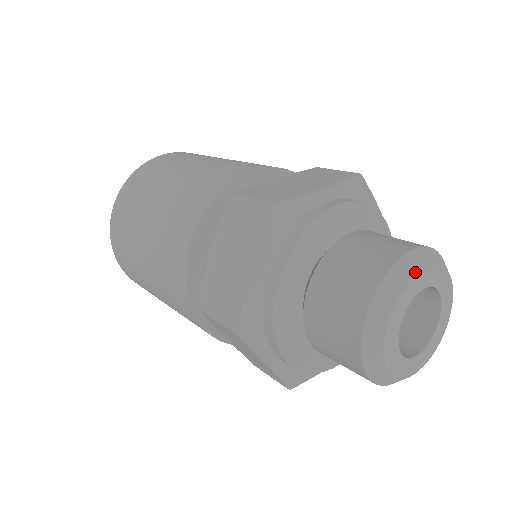
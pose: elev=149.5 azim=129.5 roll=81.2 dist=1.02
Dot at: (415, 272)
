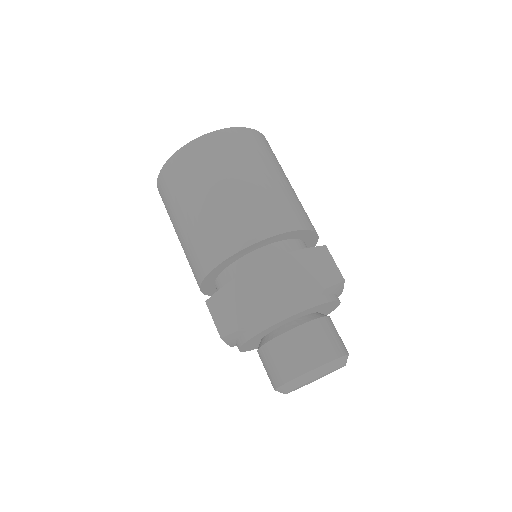
Dot at: (326, 373)
